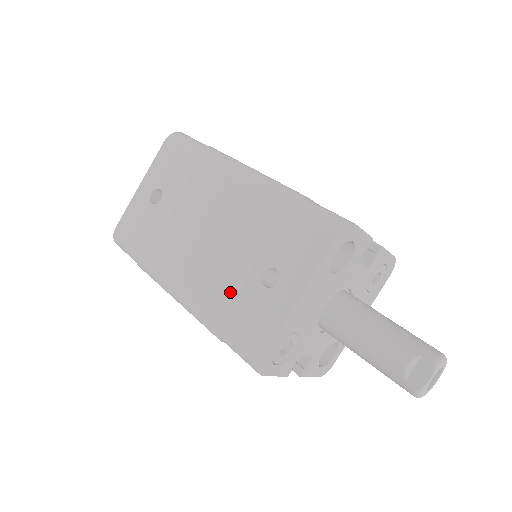
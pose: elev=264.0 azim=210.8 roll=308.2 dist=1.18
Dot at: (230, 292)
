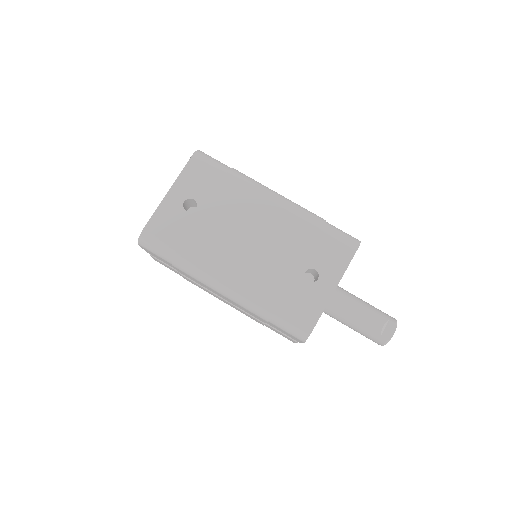
Dot at: (280, 286)
